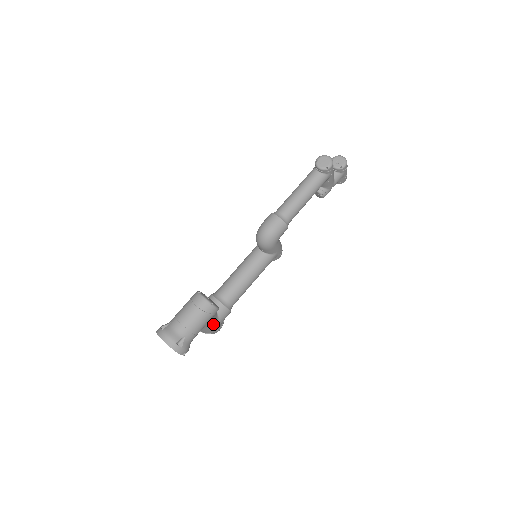
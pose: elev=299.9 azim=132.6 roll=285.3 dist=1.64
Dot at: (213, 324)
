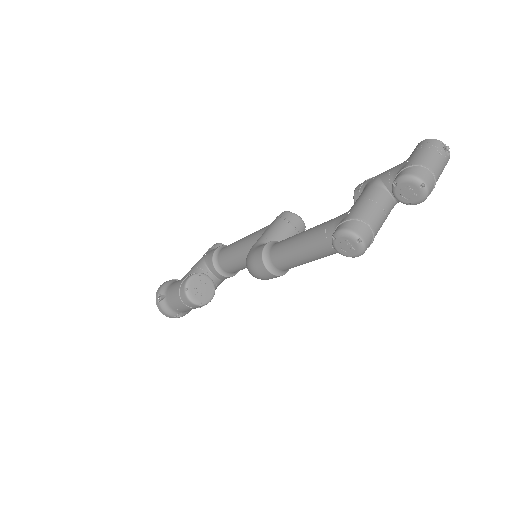
Dot at: (216, 288)
